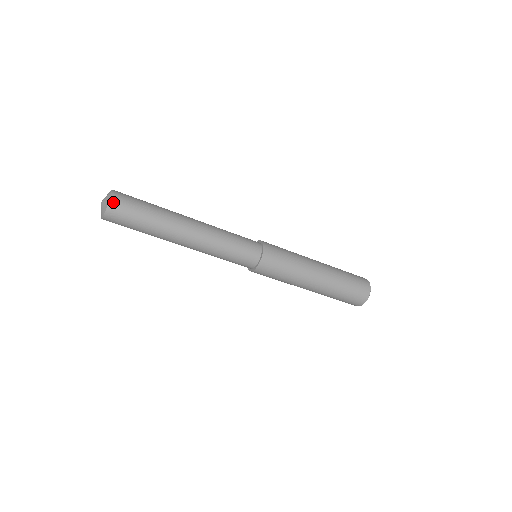
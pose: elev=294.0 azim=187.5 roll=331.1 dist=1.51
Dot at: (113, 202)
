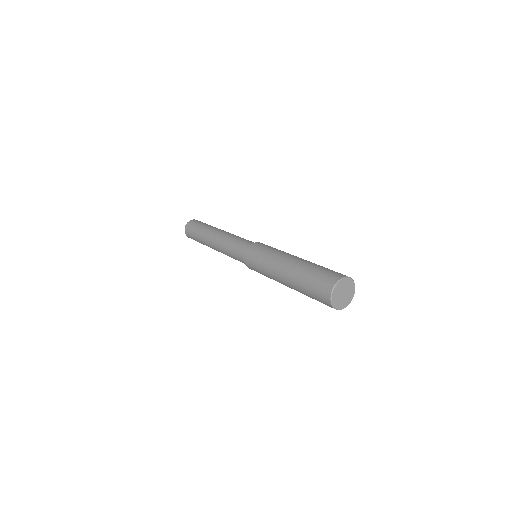
Dot at: (191, 221)
